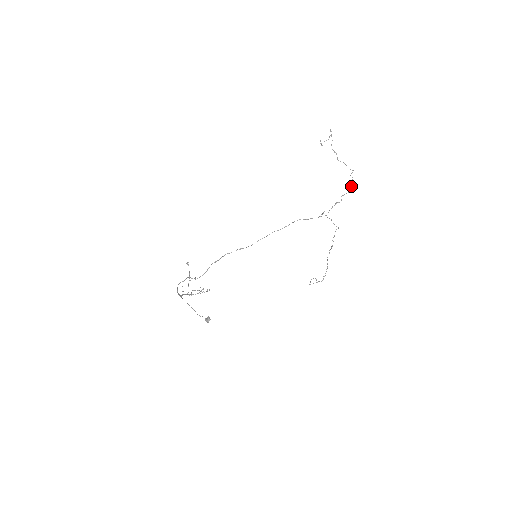
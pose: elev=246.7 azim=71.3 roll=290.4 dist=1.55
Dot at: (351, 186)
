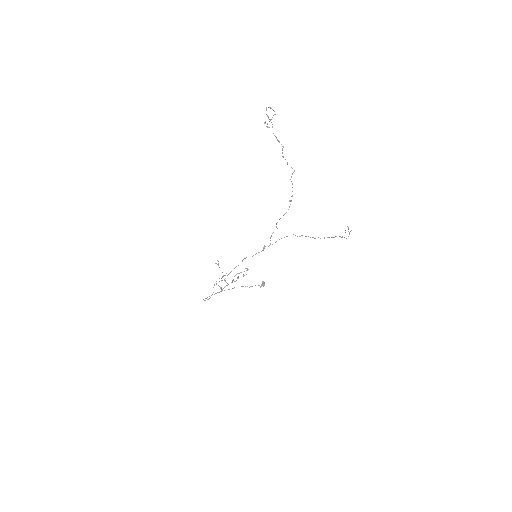
Dot at: (289, 201)
